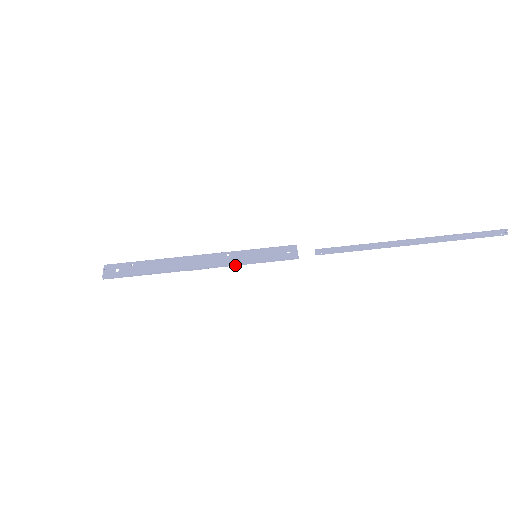
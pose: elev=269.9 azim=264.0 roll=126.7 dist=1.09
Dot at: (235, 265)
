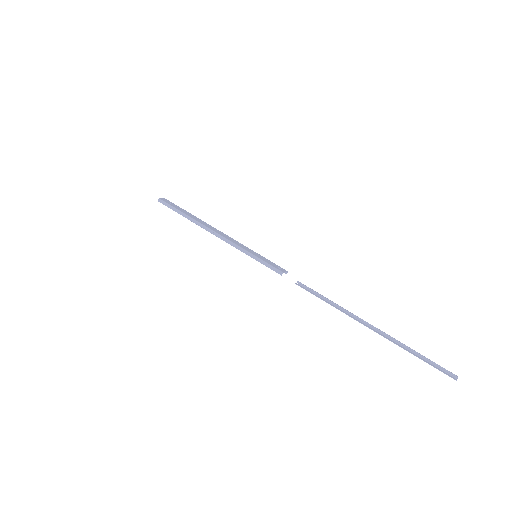
Dot at: (238, 249)
